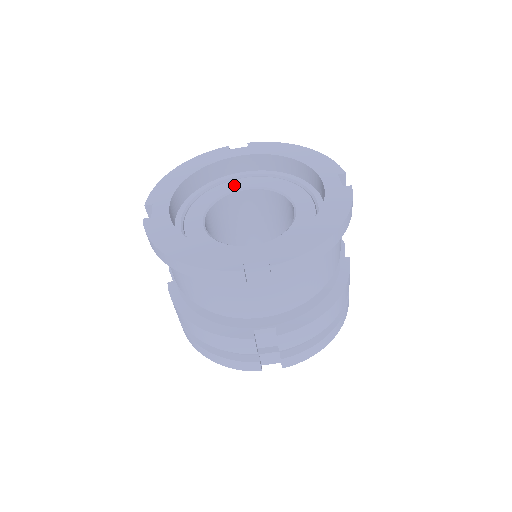
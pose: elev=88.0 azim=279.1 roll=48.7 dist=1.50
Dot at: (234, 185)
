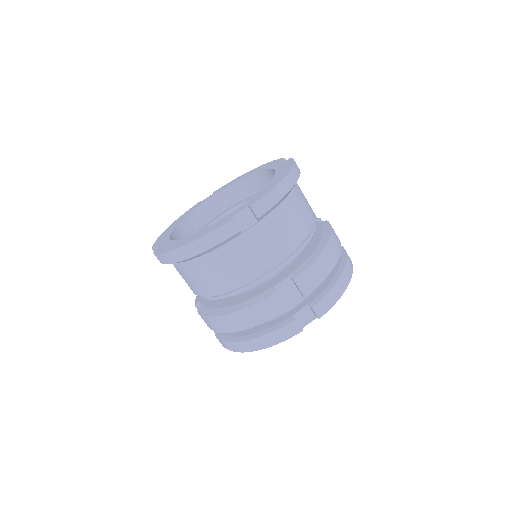
Dot at: (215, 218)
